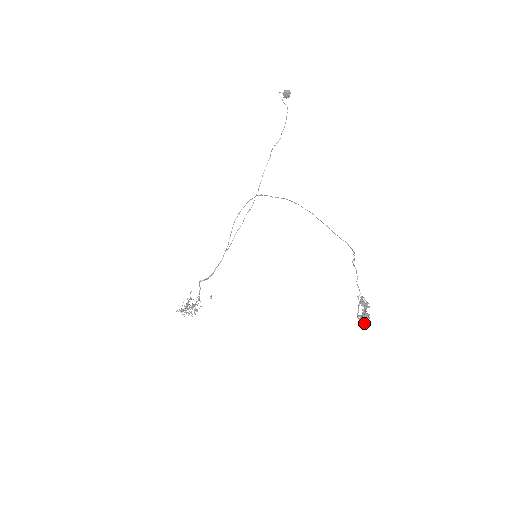
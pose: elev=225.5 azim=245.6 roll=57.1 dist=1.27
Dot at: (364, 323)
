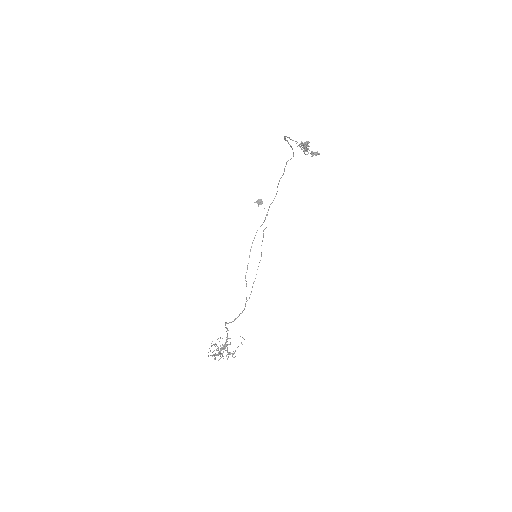
Dot at: (305, 143)
